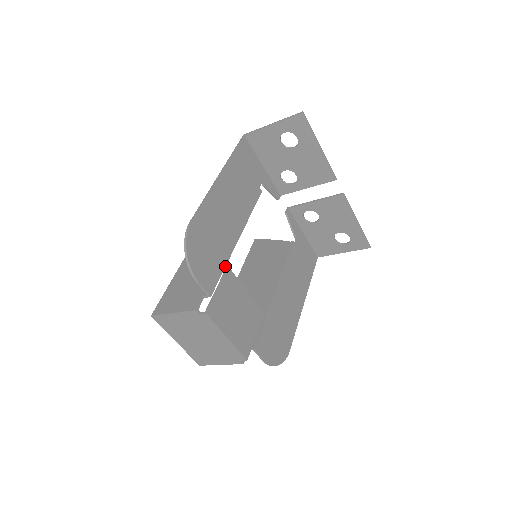
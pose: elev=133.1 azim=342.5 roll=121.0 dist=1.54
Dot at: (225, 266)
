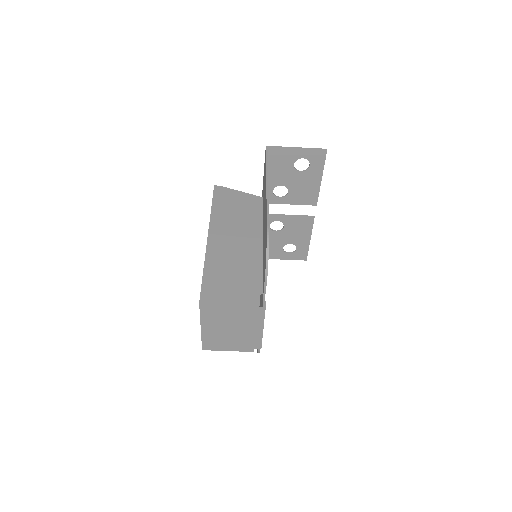
Dot at: occluded
